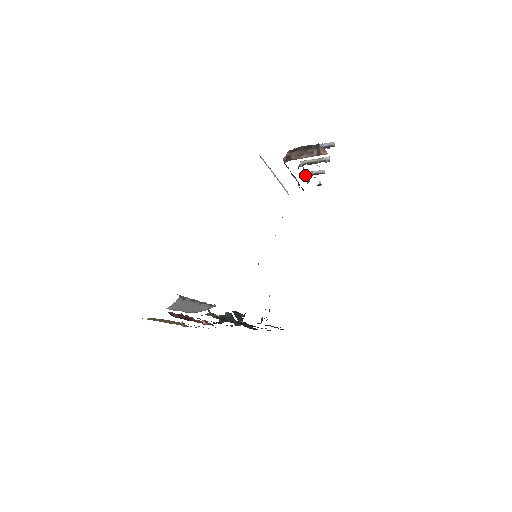
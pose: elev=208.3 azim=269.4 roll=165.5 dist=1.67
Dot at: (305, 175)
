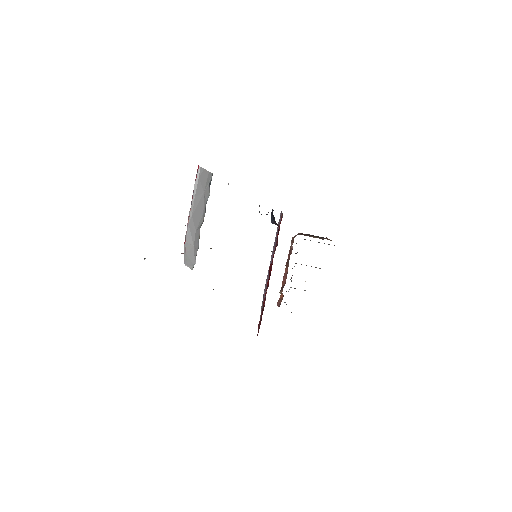
Dot at: occluded
